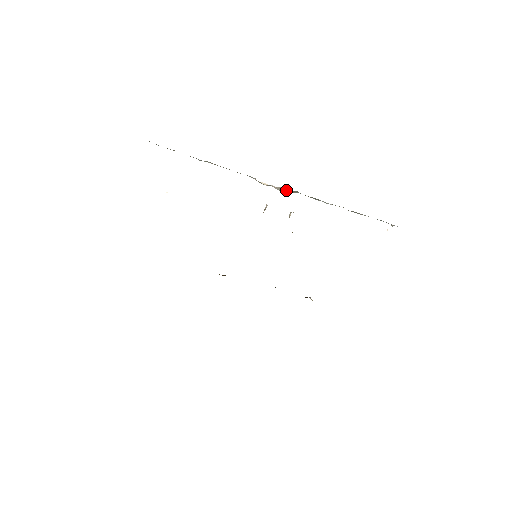
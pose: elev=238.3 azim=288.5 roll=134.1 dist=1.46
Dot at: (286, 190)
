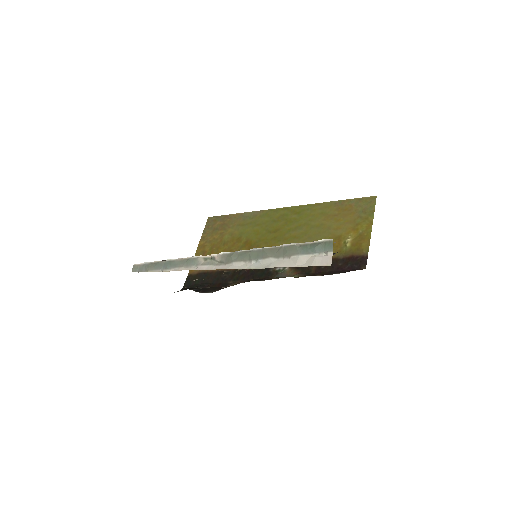
Dot at: (224, 260)
